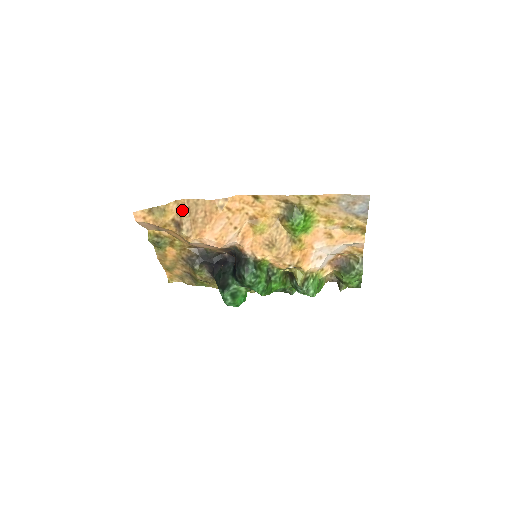
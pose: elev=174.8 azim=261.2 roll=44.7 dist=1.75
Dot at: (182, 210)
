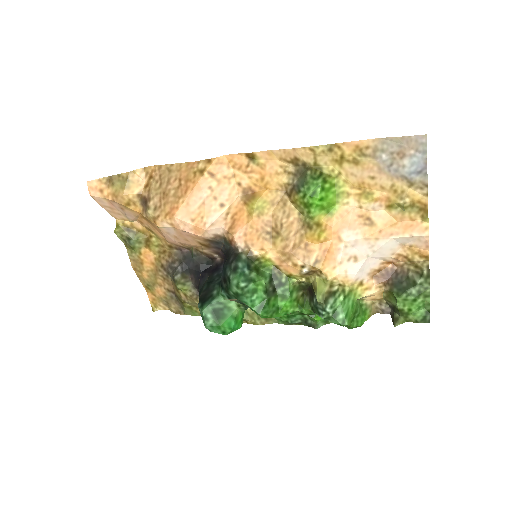
Dot at: (151, 181)
